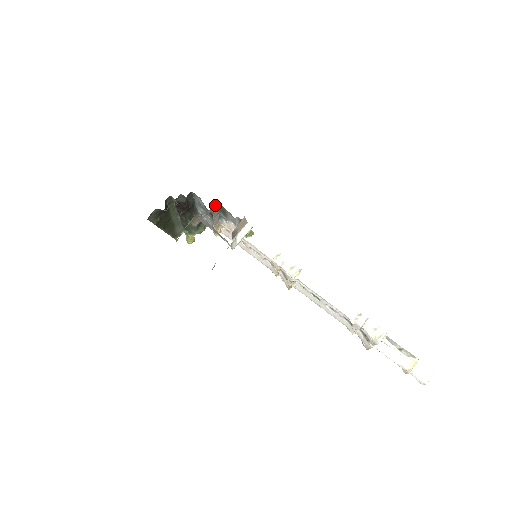
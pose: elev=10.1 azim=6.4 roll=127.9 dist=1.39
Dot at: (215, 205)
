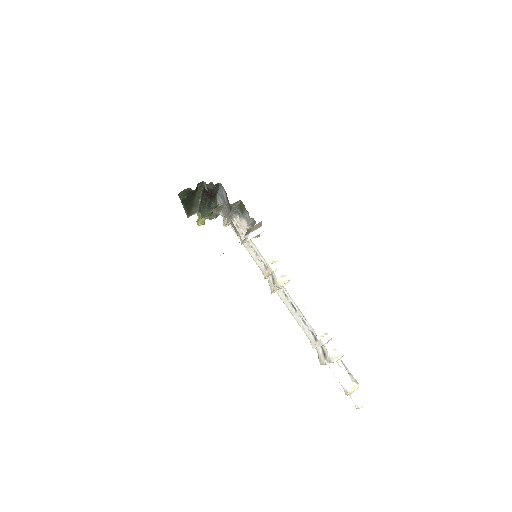
Dot at: (238, 201)
